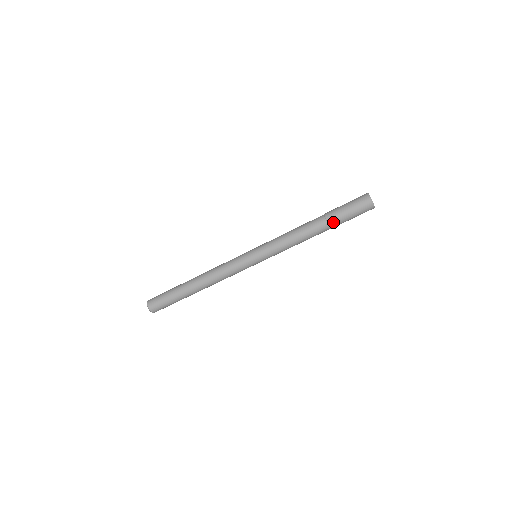
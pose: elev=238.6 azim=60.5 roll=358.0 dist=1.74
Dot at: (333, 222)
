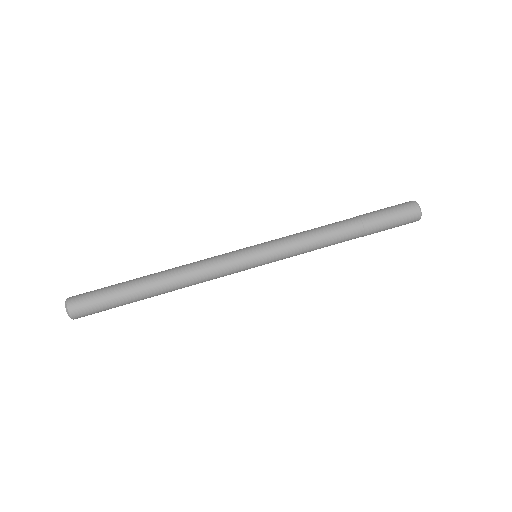
Dot at: (369, 222)
